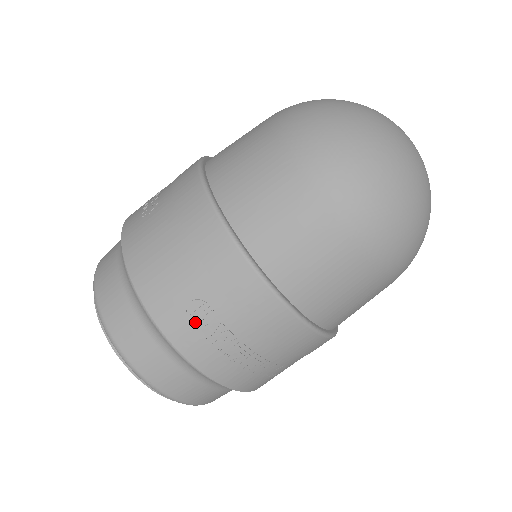
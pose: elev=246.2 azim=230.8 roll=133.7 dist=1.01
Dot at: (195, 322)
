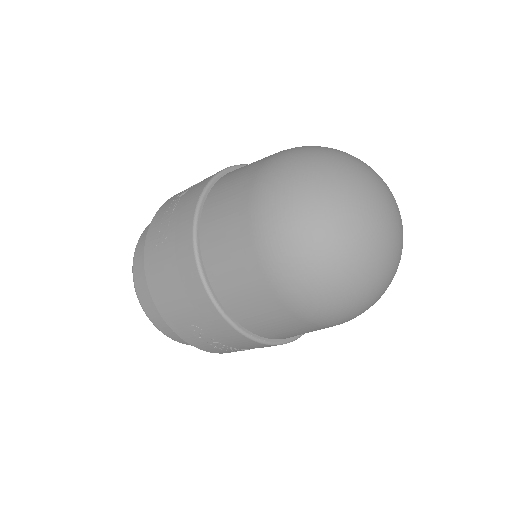
Dot at: (195, 335)
